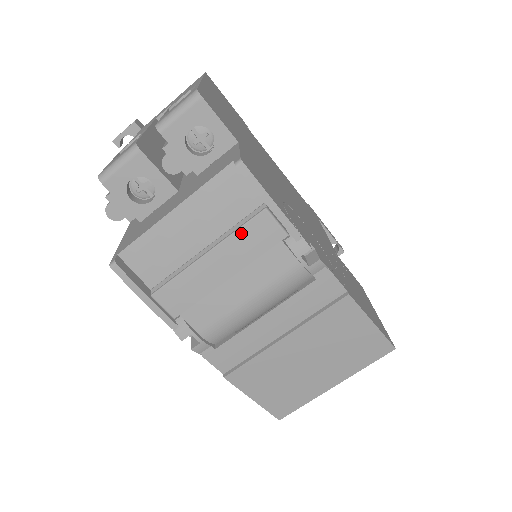
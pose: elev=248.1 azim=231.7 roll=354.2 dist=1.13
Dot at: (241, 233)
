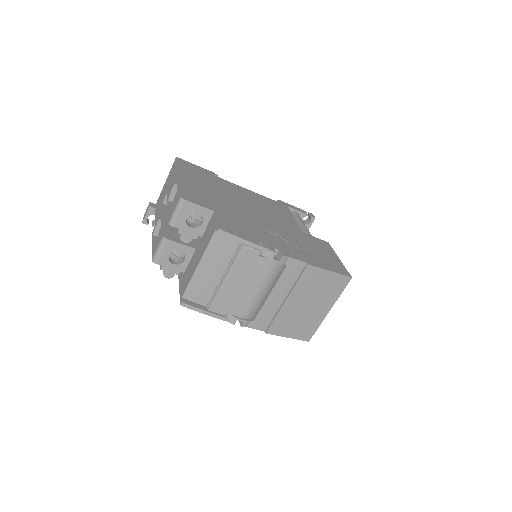
Dot at: (237, 262)
